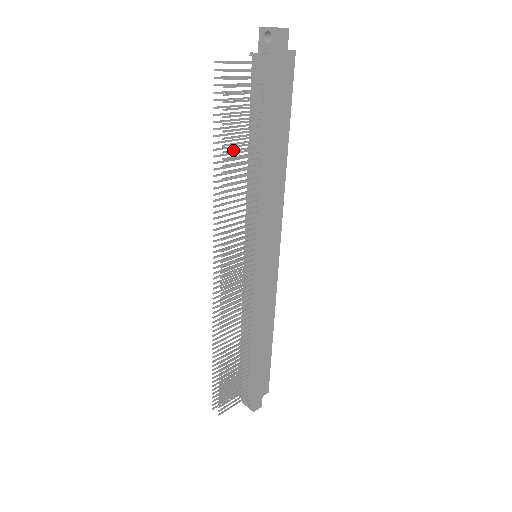
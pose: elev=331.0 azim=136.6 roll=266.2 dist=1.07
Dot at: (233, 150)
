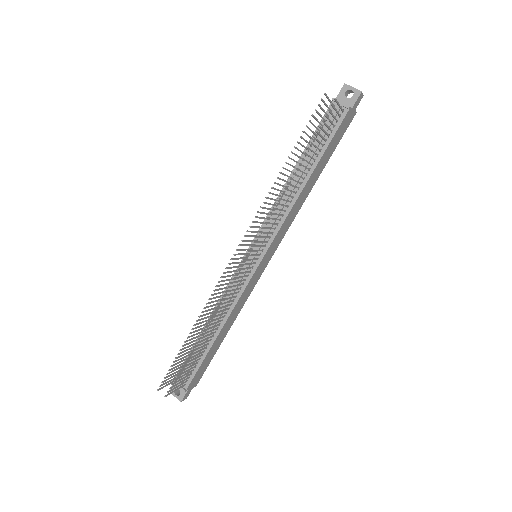
Dot at: occluded
